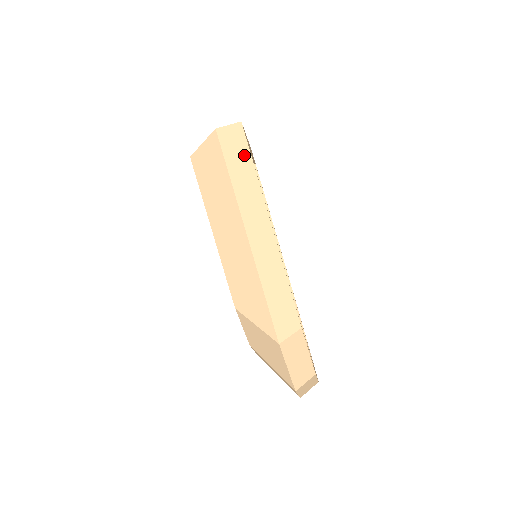
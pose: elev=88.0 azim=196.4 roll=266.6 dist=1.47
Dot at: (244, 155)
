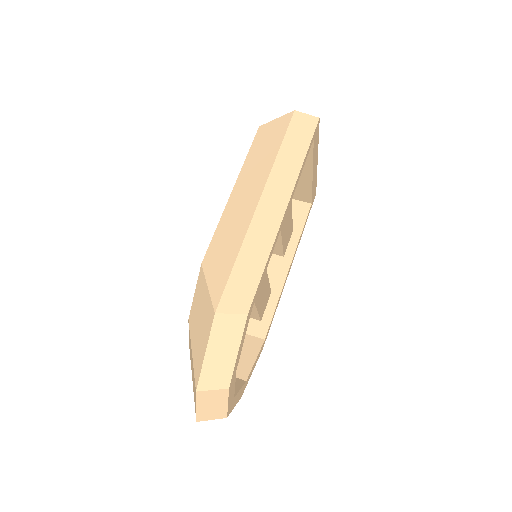
Dot at: (304, 141)
